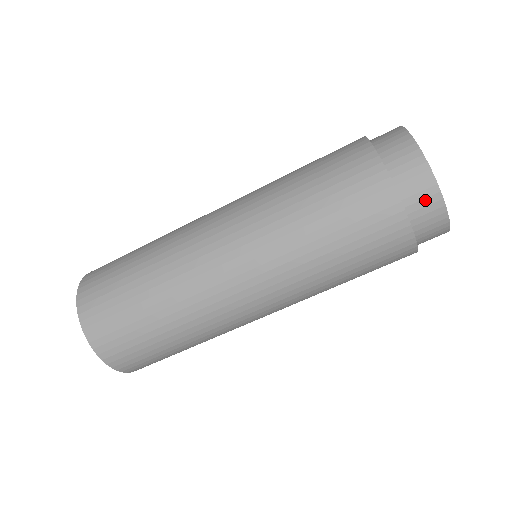
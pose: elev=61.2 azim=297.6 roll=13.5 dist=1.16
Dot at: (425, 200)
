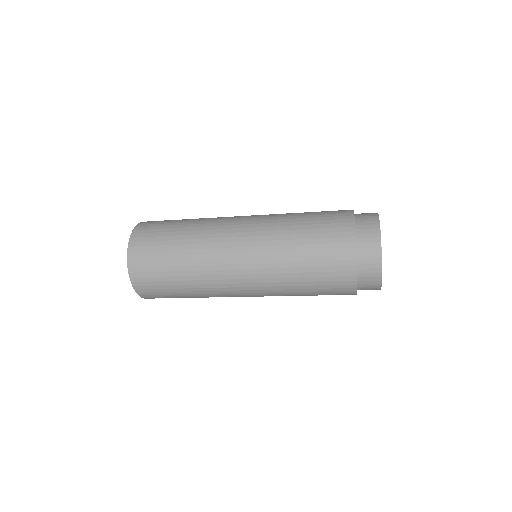
Dot at: (371, 281)
